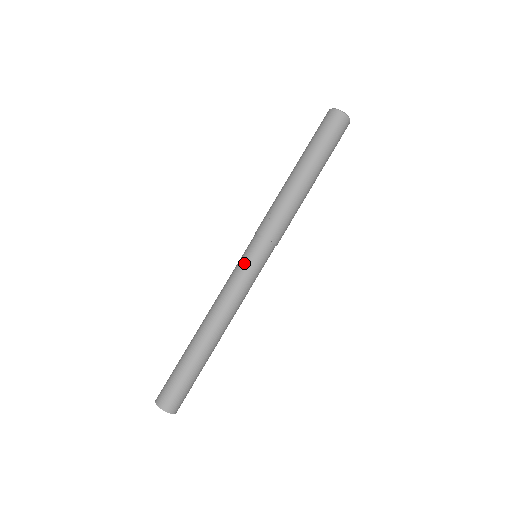
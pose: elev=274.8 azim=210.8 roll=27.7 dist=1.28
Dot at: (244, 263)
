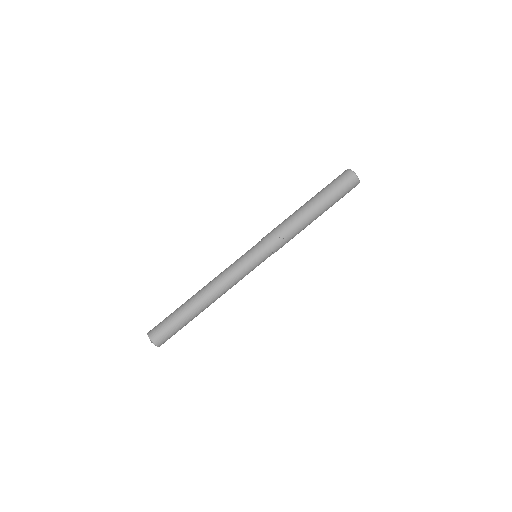
Dot at: (250, 264)
